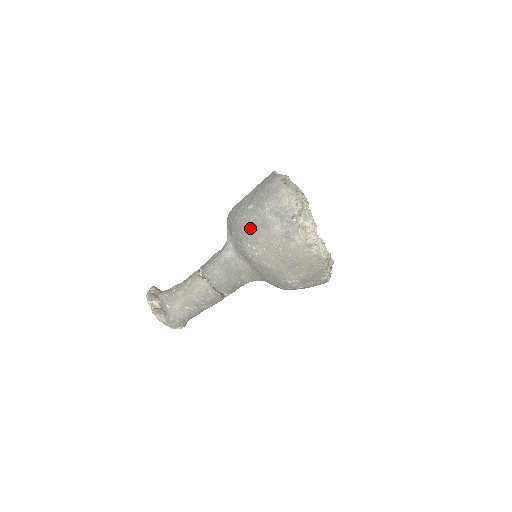
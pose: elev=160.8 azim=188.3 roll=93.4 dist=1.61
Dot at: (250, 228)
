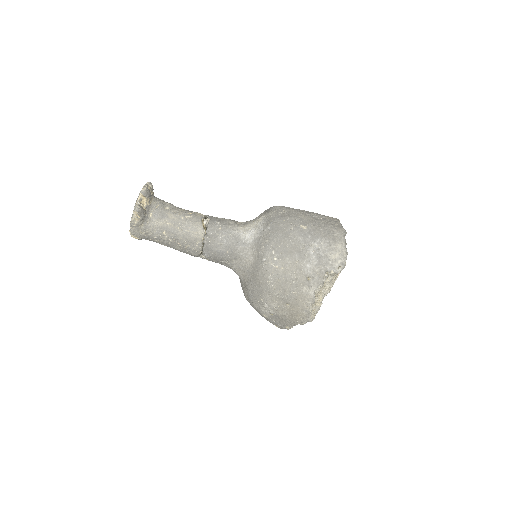
Dot at: (288, 242)
